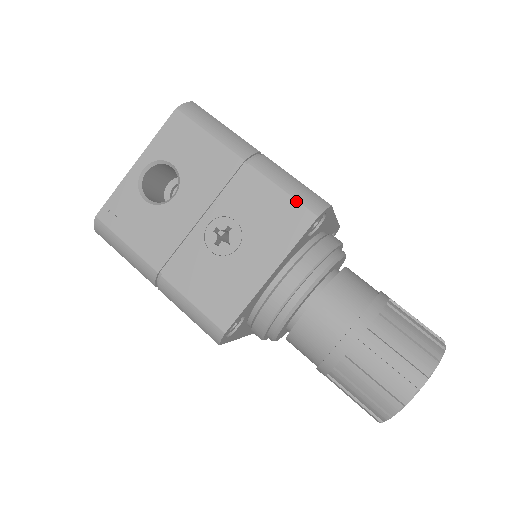
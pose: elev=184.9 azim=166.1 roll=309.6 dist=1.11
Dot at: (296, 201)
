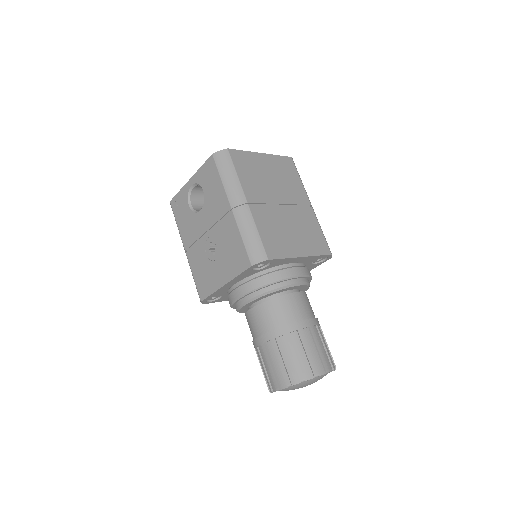
Dot at: (245, 250)
